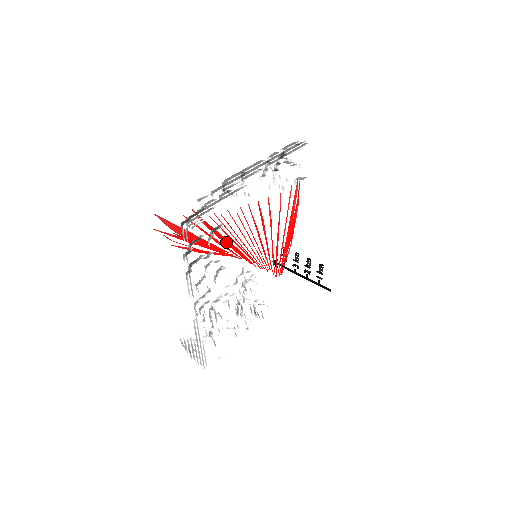
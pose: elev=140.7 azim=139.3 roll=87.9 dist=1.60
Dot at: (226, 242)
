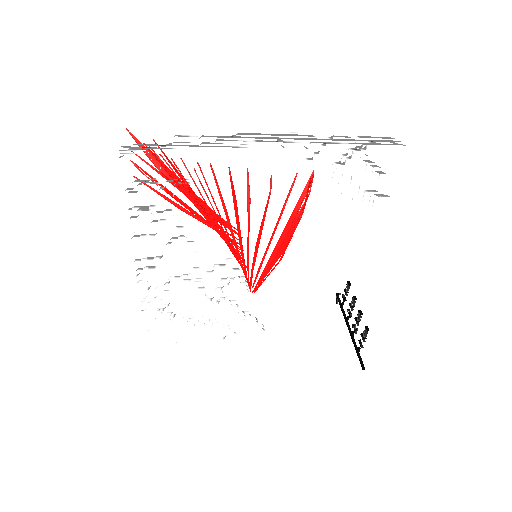
Dot at: occluded
